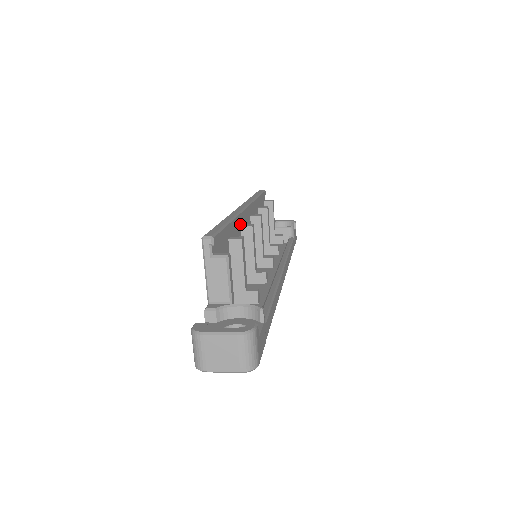
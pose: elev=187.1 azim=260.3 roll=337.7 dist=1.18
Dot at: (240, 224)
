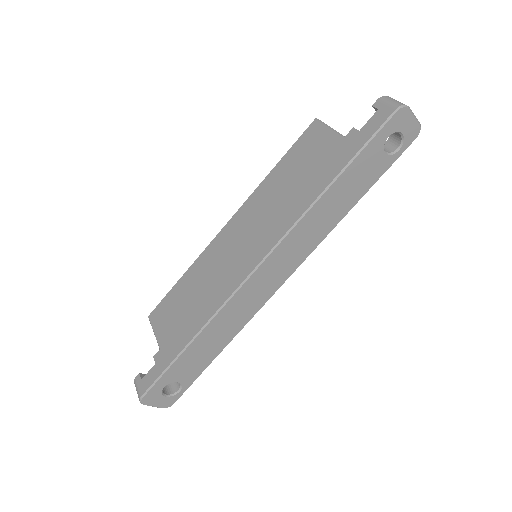
Dot at: occluded
